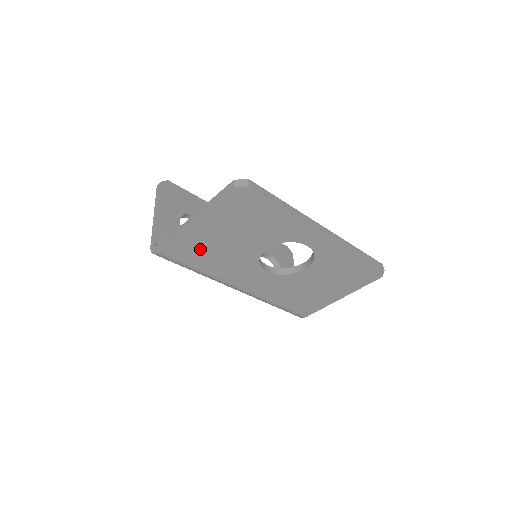
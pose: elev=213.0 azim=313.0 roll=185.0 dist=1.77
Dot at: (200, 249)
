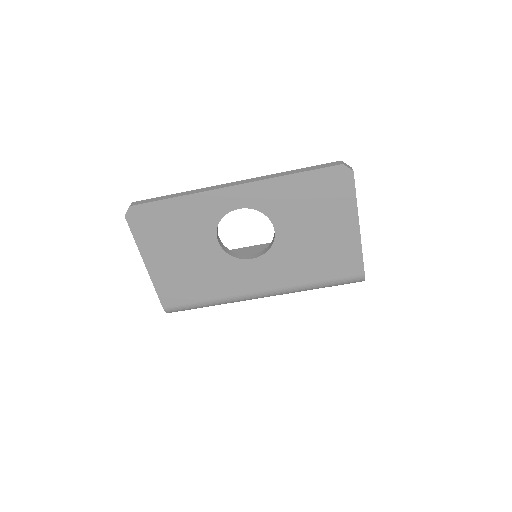
Dot at: (181, 282)
